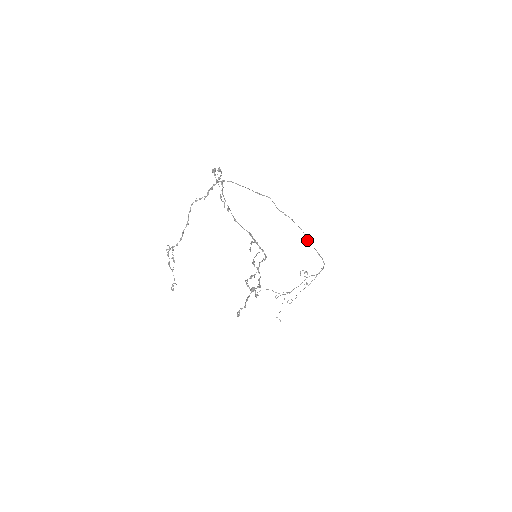
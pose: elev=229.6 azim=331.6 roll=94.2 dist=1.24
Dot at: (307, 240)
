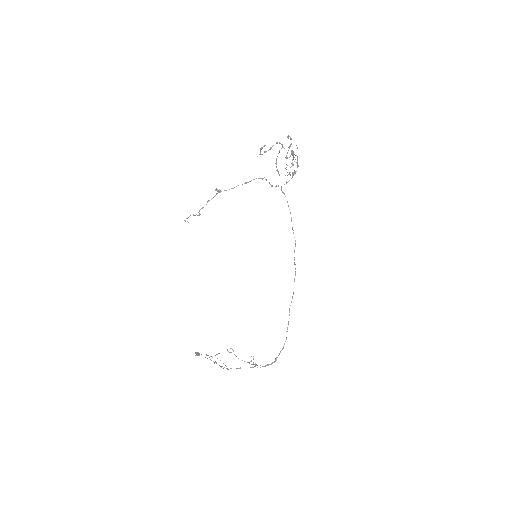
Dot at: occluded
